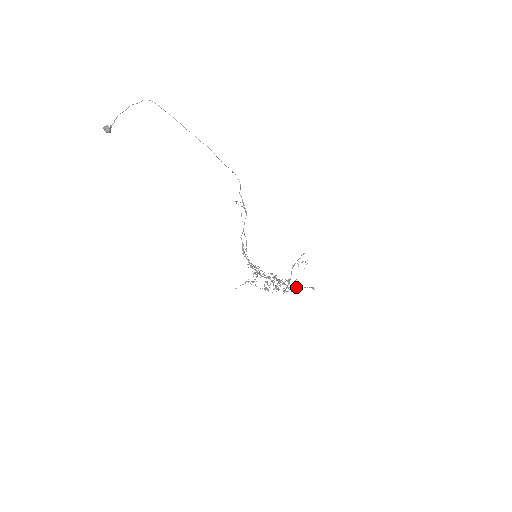
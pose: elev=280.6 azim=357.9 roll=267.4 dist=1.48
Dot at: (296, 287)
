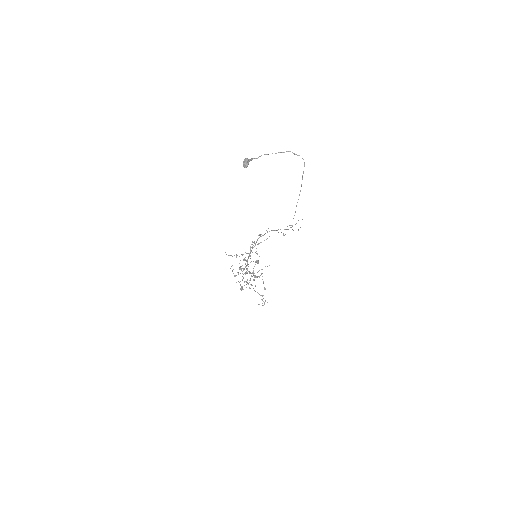
Dot at: (261, 274)
